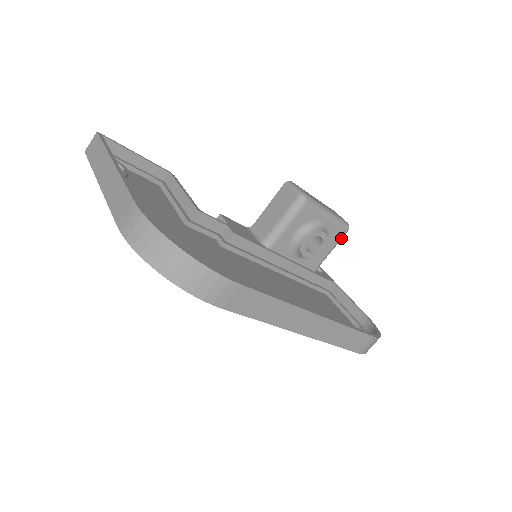
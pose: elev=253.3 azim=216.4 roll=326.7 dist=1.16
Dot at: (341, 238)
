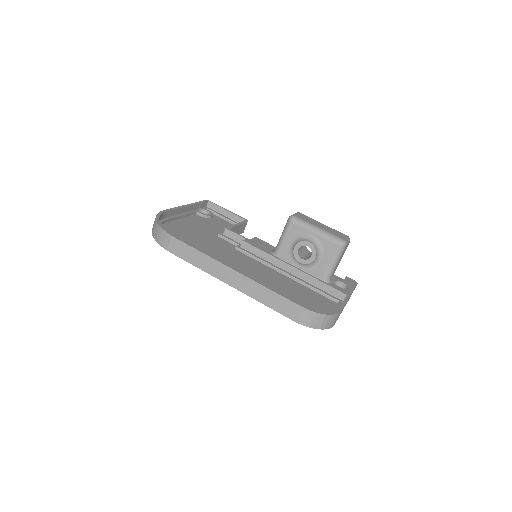
Dot at: (338, 252)
